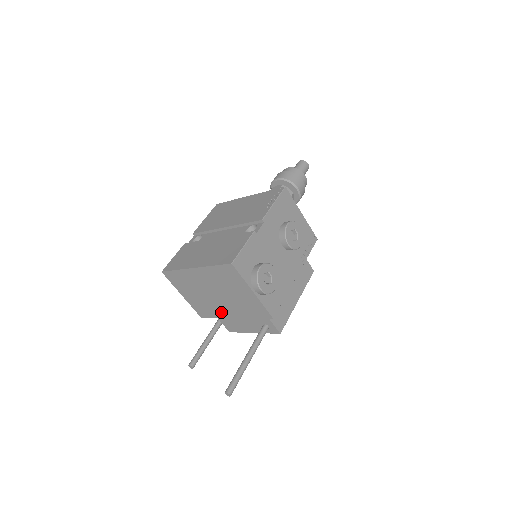
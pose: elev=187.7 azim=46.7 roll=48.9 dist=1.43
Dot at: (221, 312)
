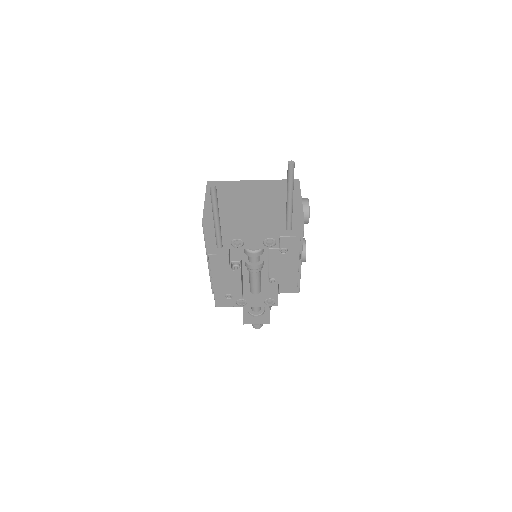
Dot at: (241, 216)
